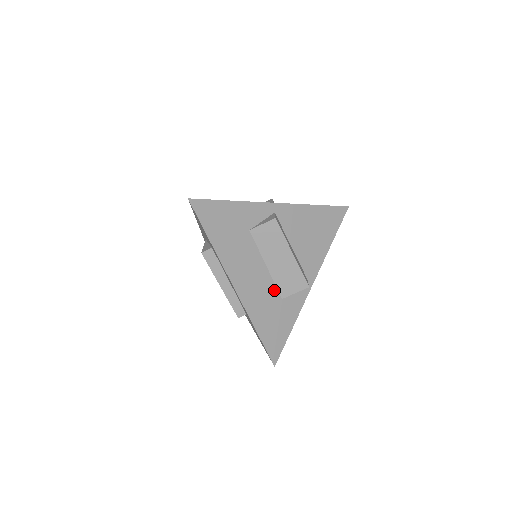
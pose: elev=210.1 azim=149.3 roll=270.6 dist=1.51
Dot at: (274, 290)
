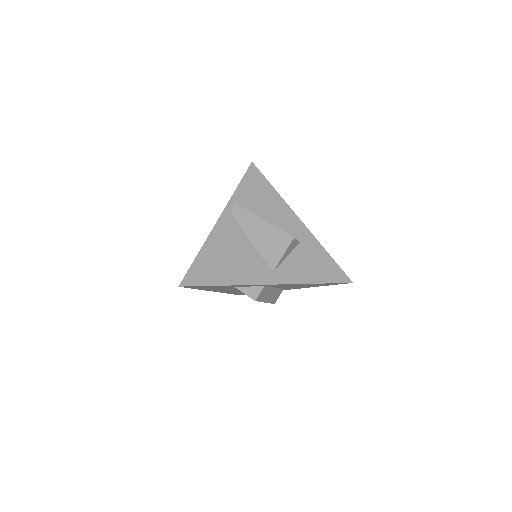
Dot at: occluded
